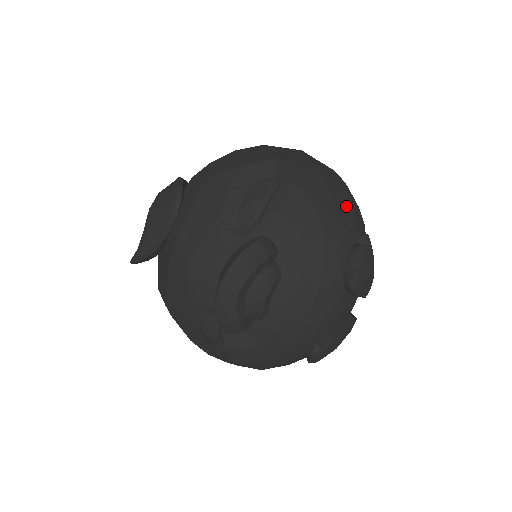
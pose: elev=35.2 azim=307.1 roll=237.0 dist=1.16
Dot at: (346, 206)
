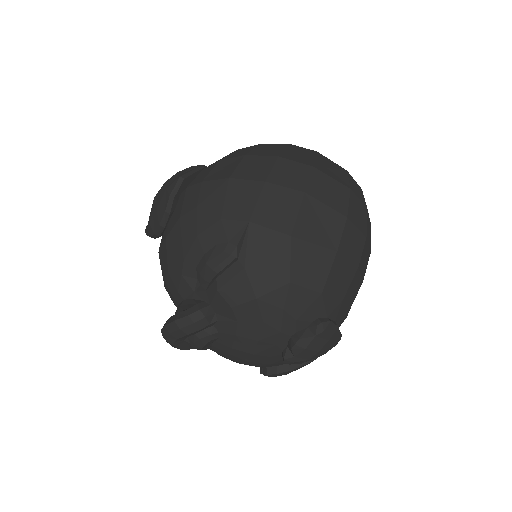
Dot at: (309, 293)
